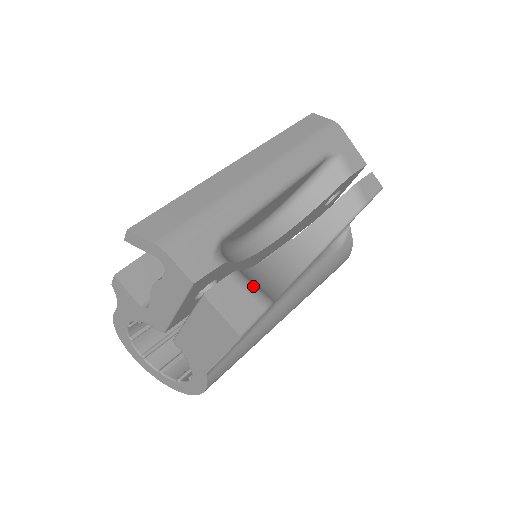
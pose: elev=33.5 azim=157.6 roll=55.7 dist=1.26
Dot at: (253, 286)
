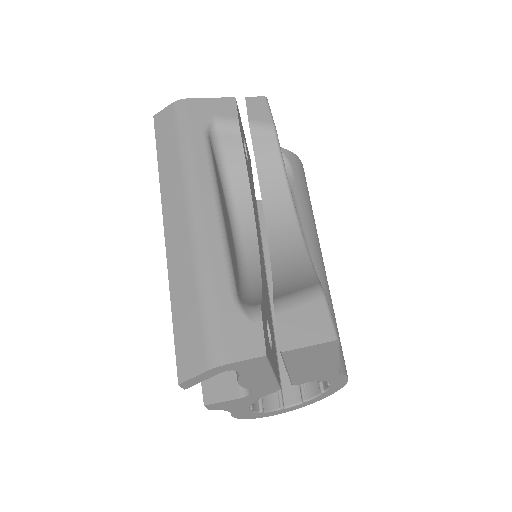
Dot at: (296, 295)
